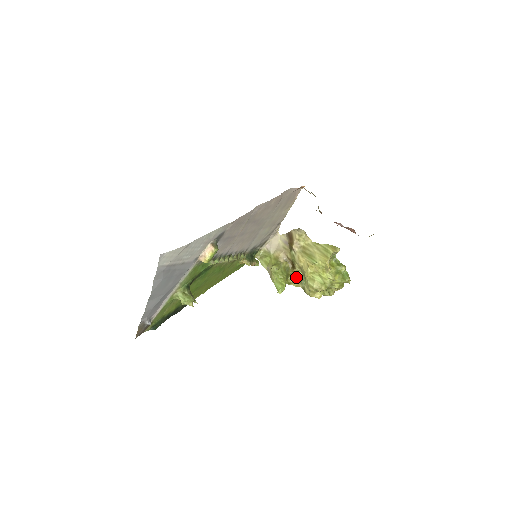
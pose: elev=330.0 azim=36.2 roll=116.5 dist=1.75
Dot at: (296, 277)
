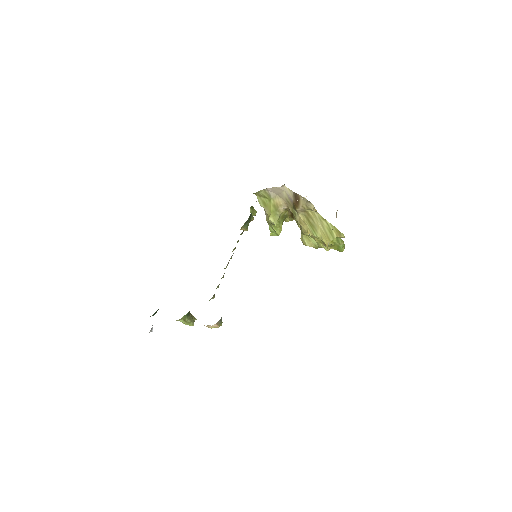
Dot at: occluded
